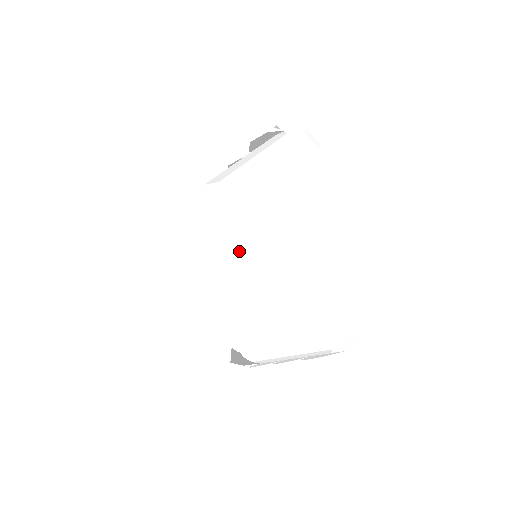
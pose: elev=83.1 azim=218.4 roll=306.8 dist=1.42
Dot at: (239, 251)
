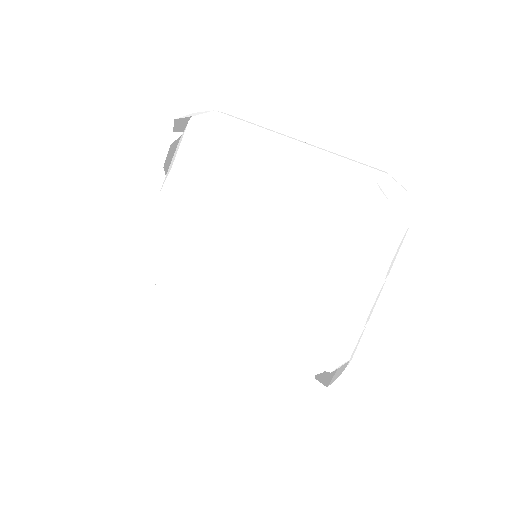
Dot at: (242, 231)
